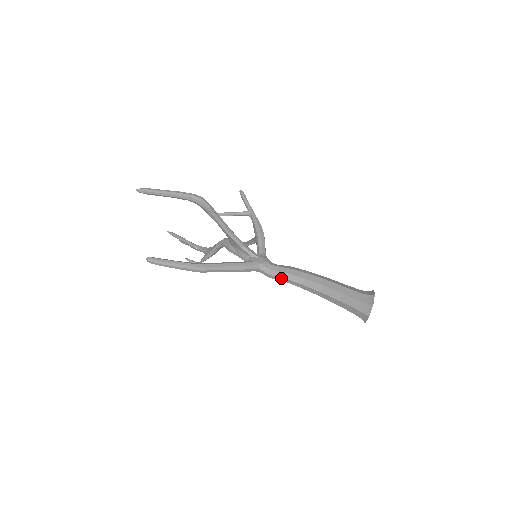
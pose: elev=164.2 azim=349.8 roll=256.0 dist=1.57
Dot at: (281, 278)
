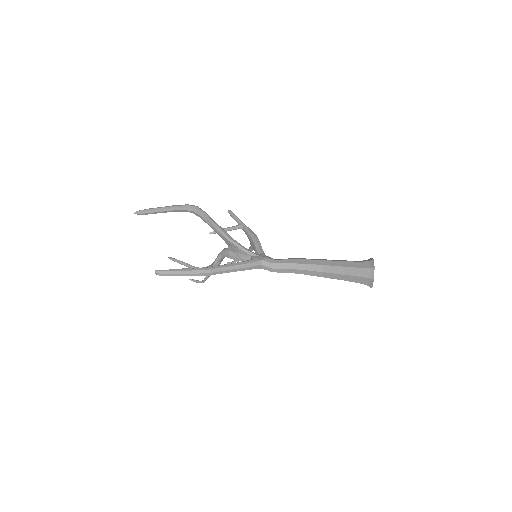
Dot at: (284, 269)
